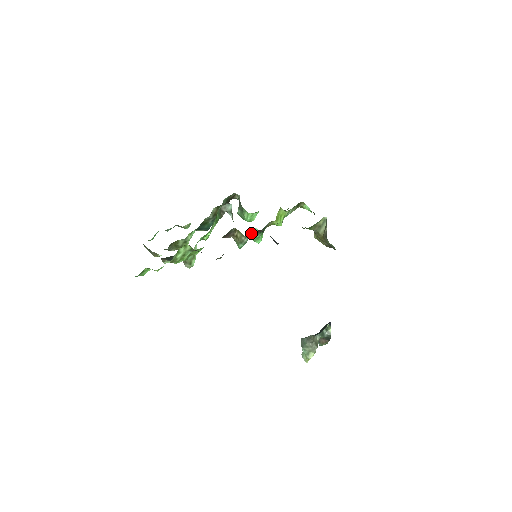
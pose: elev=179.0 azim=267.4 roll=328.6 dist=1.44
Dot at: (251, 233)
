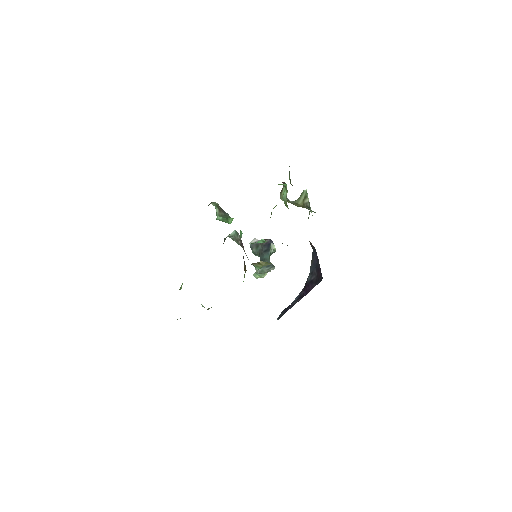
Dot at: occluded
